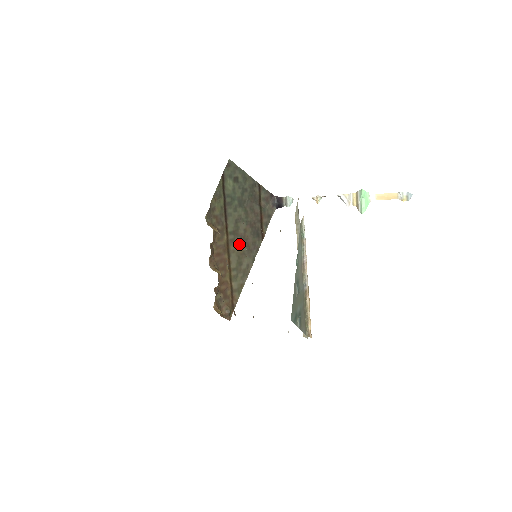
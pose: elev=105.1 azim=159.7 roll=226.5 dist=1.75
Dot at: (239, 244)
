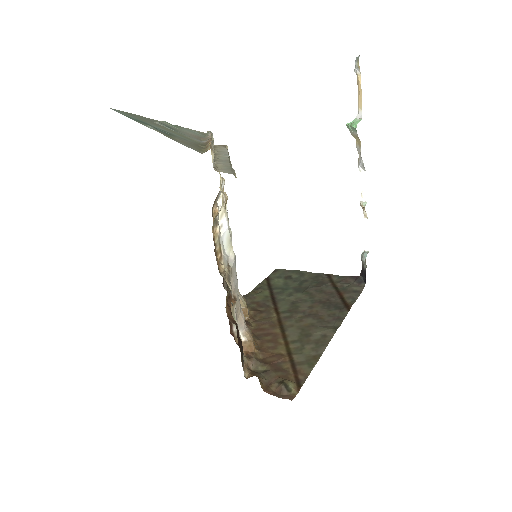
Dot at: (302, 319)
